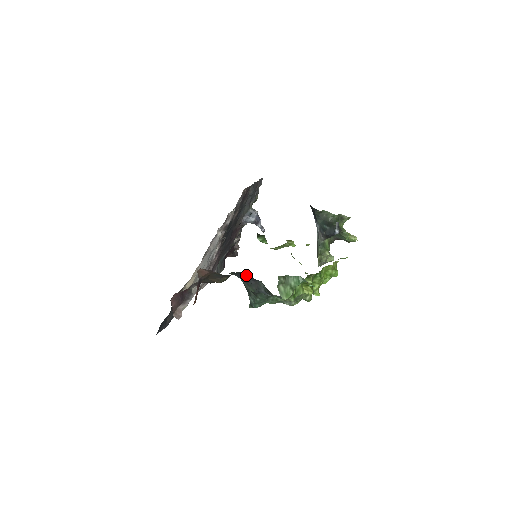
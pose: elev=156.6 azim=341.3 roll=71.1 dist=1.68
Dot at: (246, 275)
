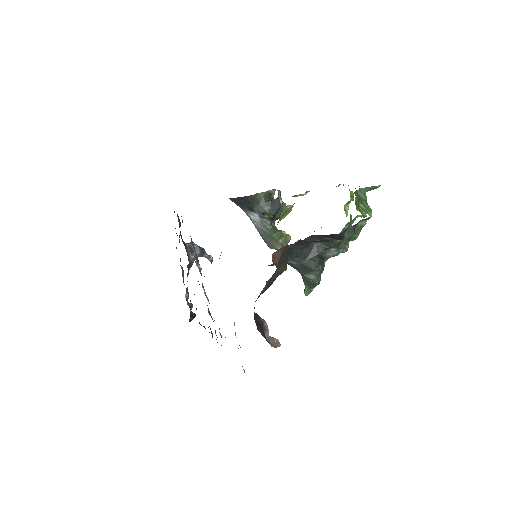
Dot at: (297, 247)
